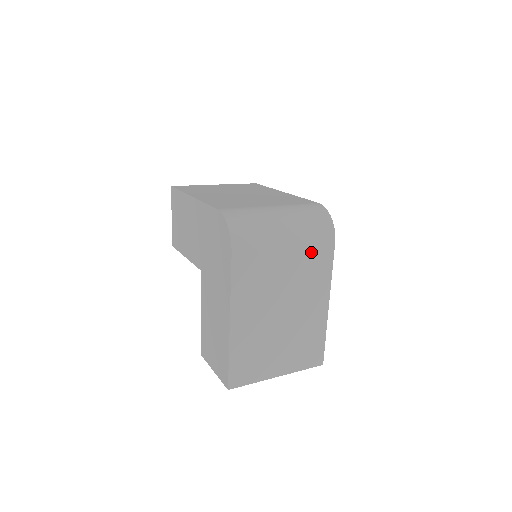
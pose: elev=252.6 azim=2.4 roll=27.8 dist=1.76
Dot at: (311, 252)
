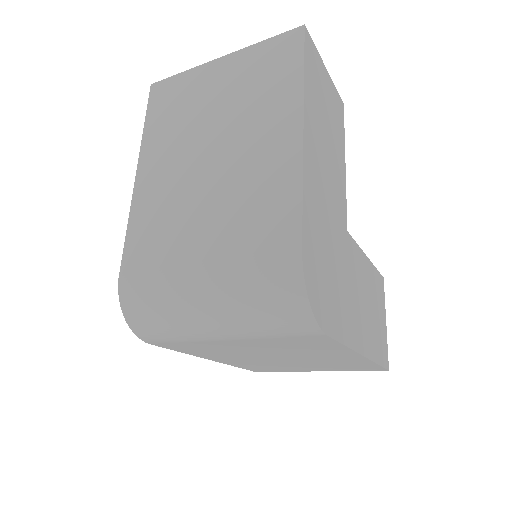
Dot at: (282, 340)
